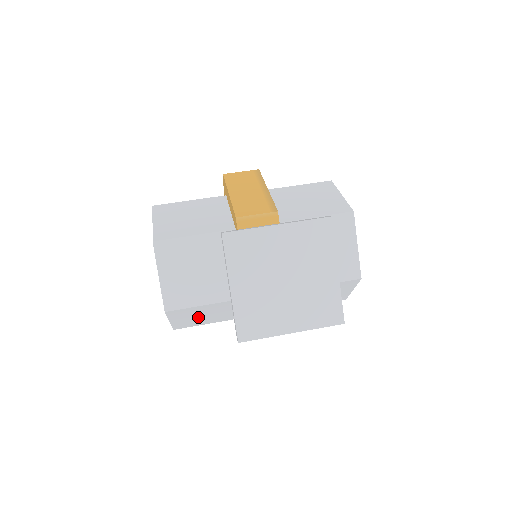
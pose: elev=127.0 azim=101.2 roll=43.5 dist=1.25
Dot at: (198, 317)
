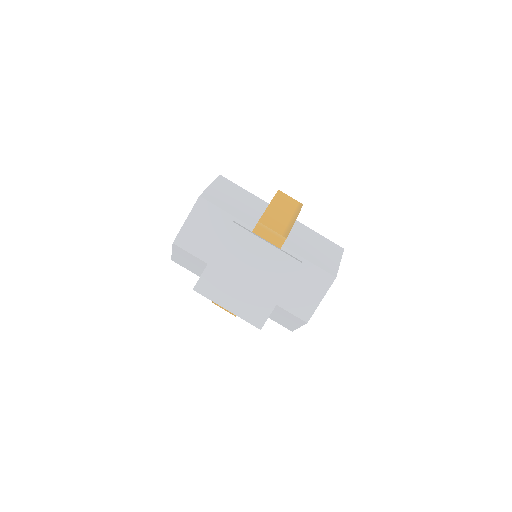
Dot at: (191, 264)
